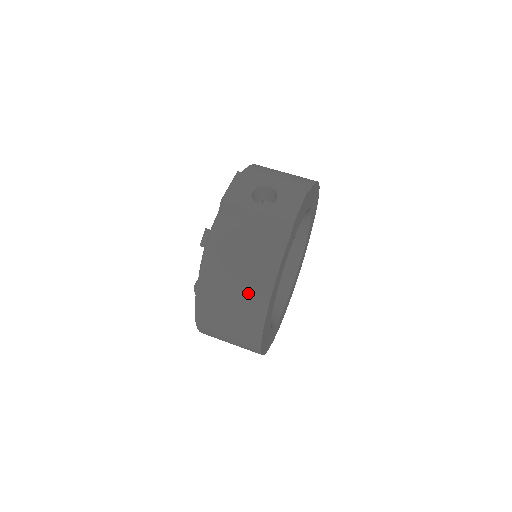
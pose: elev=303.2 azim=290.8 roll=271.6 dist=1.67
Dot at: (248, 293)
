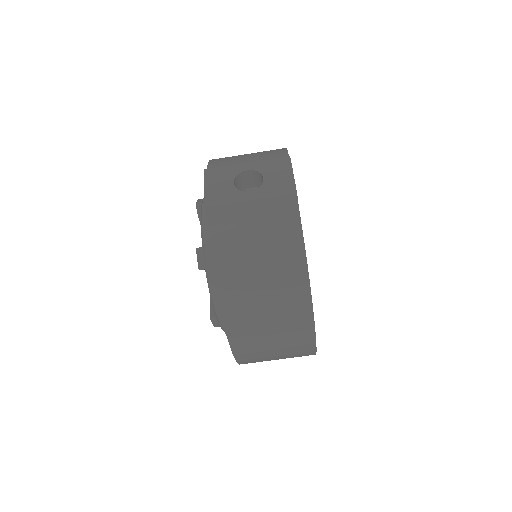
Dot at: (283, 293)
